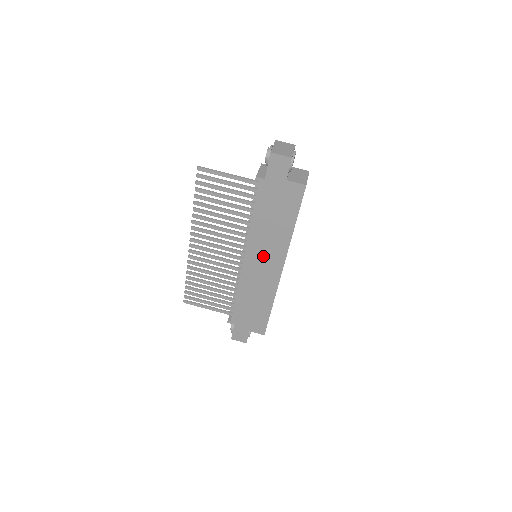
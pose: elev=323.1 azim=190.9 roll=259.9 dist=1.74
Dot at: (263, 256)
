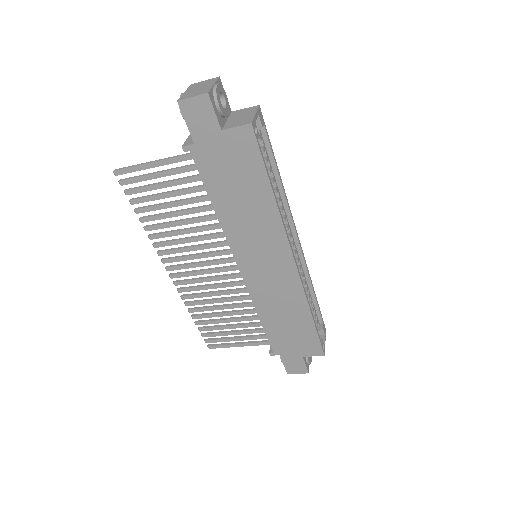
Dot at: (259, 252)
